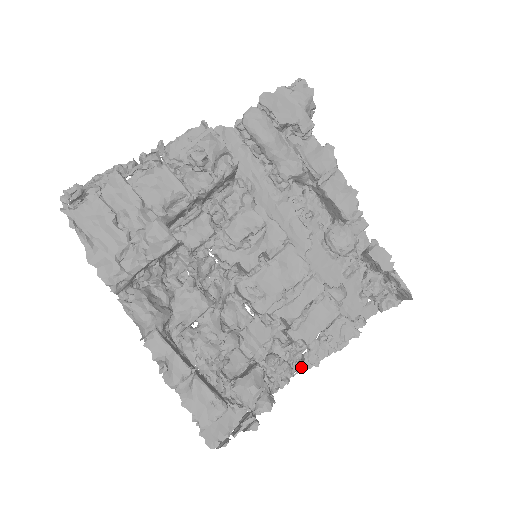
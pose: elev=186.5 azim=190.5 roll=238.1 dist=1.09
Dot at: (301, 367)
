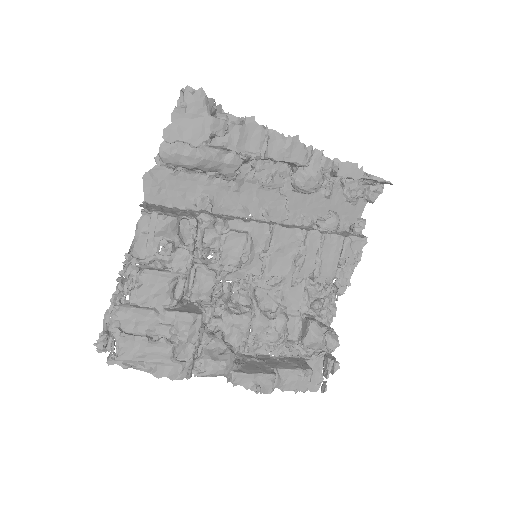
Dot at: (339, 294)
